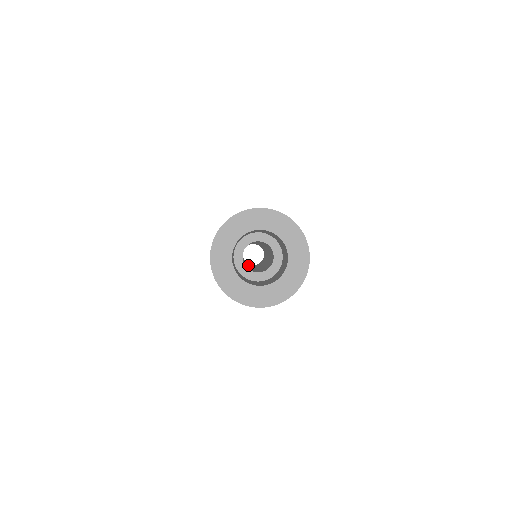
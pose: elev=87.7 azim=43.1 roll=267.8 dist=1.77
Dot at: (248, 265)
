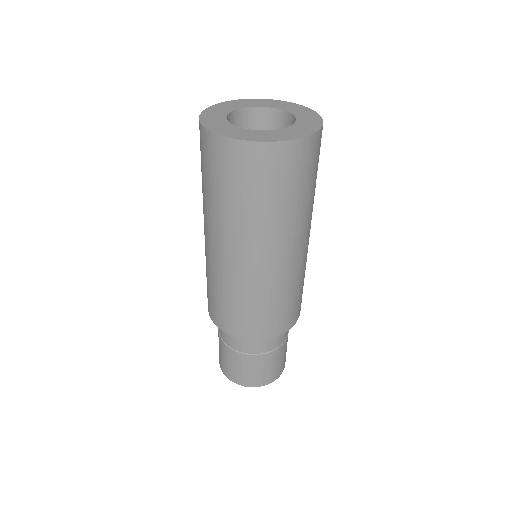
Dot at: occluded
